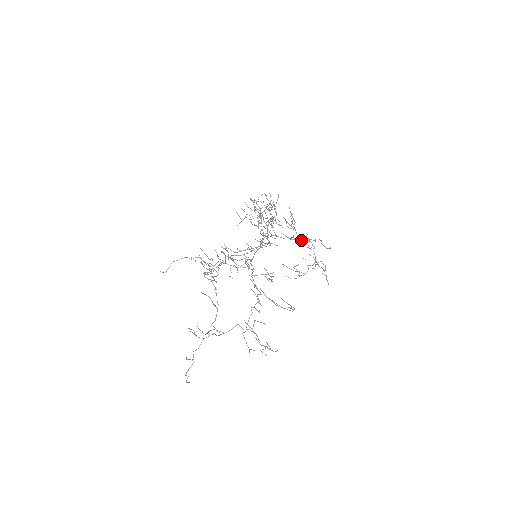
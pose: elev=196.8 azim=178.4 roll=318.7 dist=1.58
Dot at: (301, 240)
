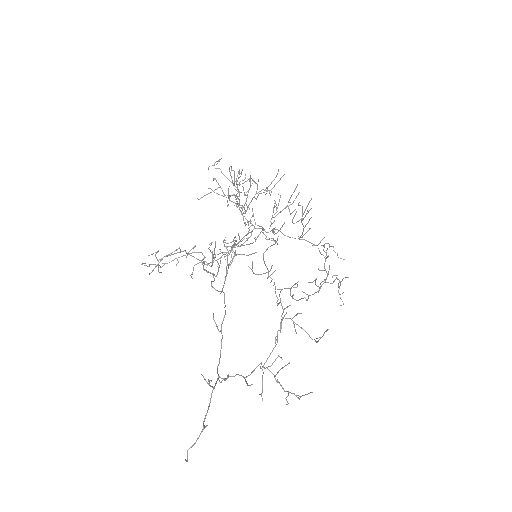
Dot at: (310, 242)
